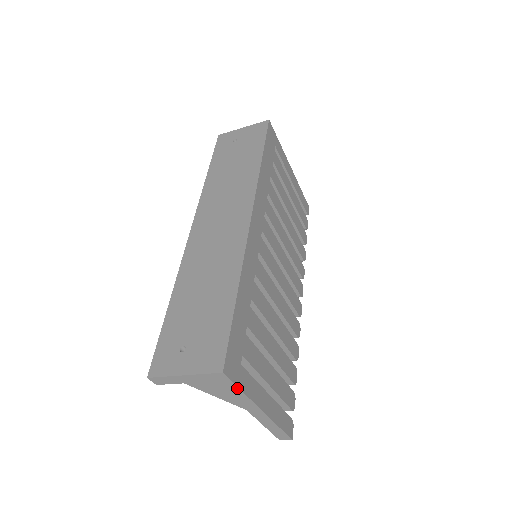
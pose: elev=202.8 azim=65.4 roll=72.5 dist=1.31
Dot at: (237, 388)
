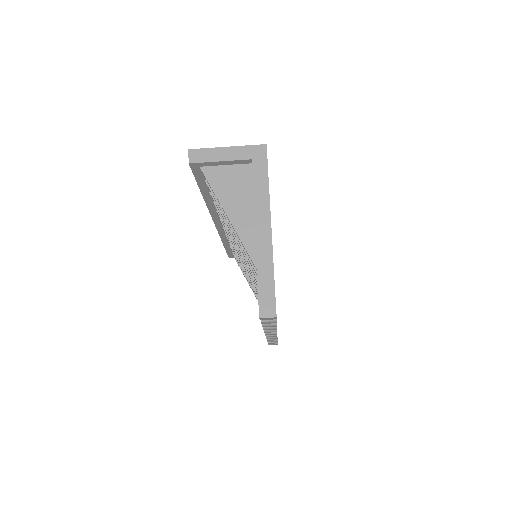
Dot at: (266, 174)
